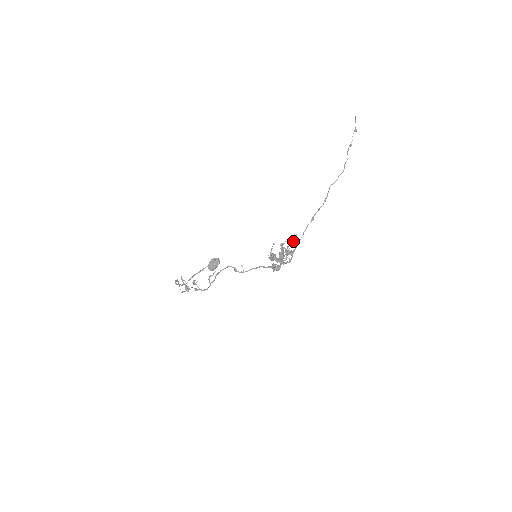
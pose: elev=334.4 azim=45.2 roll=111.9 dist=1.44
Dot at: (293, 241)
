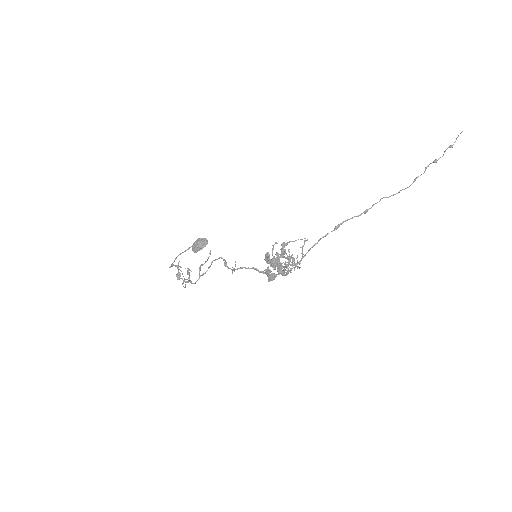
Dot at: (301, 247)
